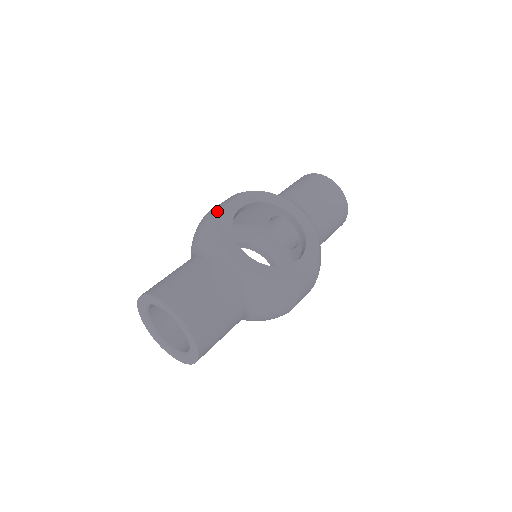
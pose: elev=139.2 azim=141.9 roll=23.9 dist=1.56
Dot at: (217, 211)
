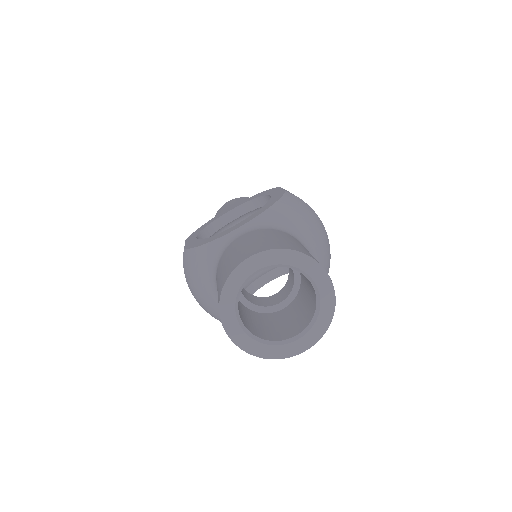
Dot at: (185, 253)
